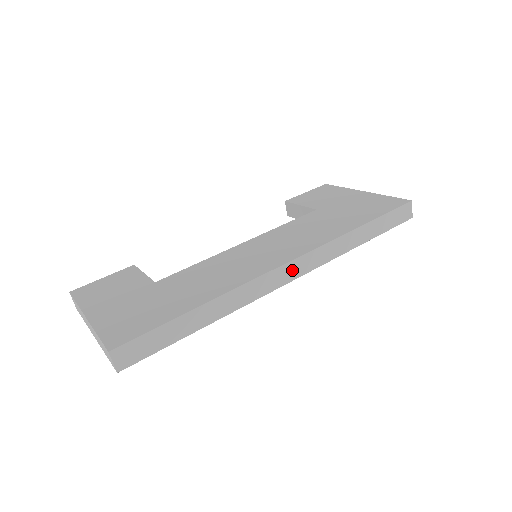
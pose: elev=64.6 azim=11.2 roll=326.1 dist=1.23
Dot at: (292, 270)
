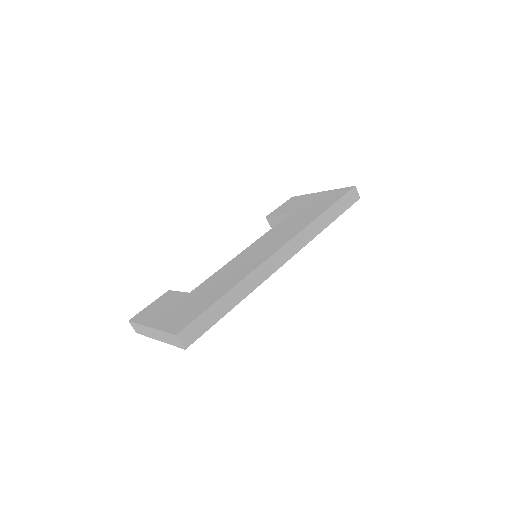
Dot at: (284, 254)
